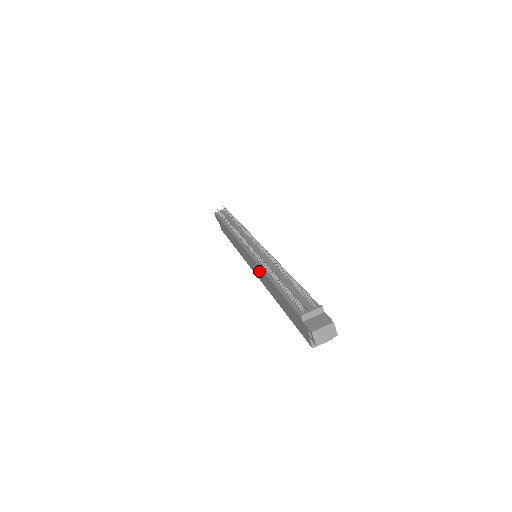
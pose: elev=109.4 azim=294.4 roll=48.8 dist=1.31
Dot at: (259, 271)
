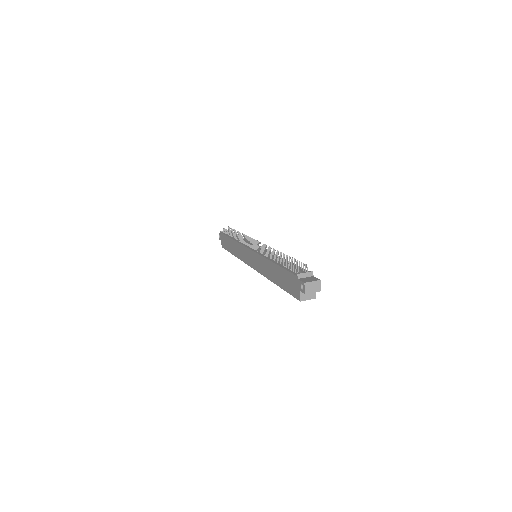
Dot at: (260, 261)
